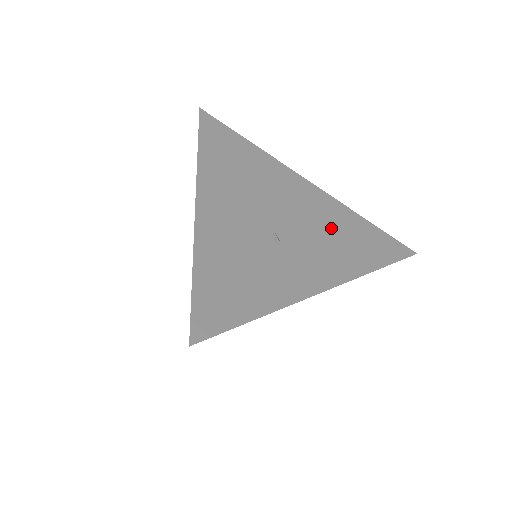
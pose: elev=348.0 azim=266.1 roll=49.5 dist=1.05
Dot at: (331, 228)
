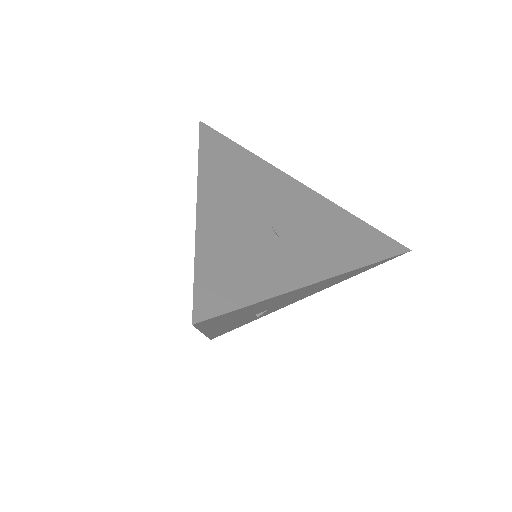
Dot at: (327, 226)
